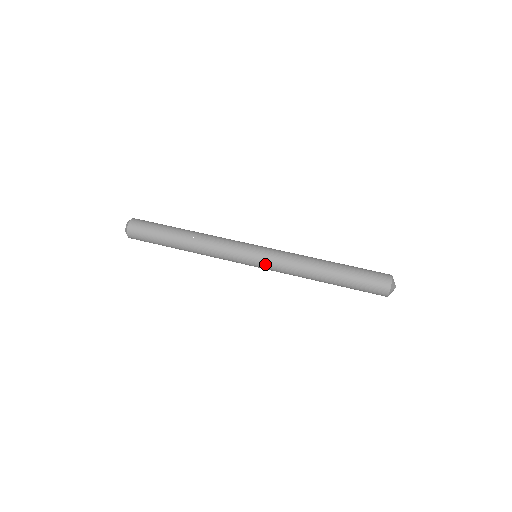
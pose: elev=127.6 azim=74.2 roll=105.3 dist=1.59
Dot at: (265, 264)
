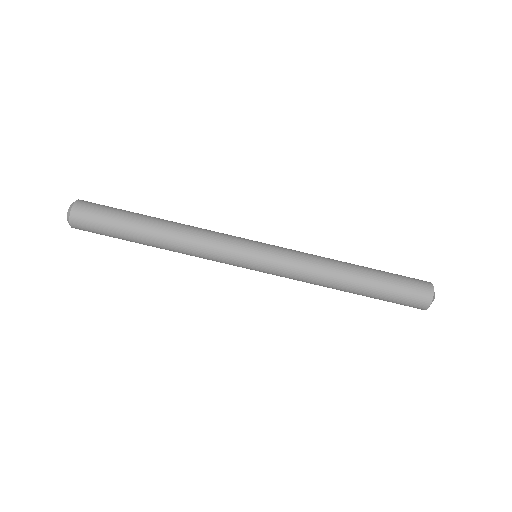
Dot at: (269, 273)
